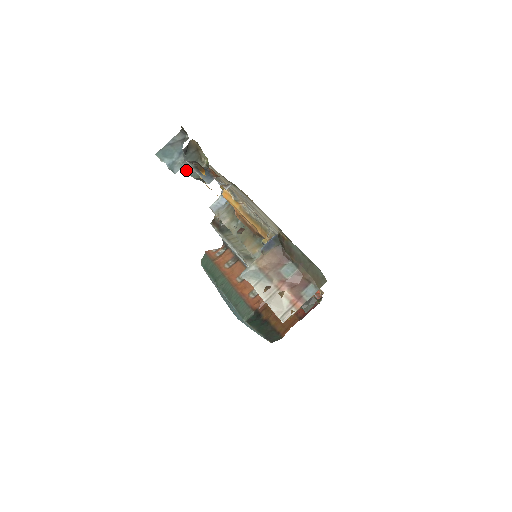
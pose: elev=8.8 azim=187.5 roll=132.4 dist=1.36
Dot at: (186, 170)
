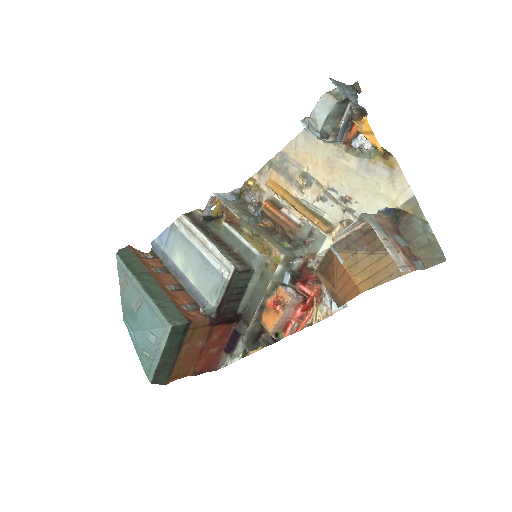
Dot at: (328, 115)
